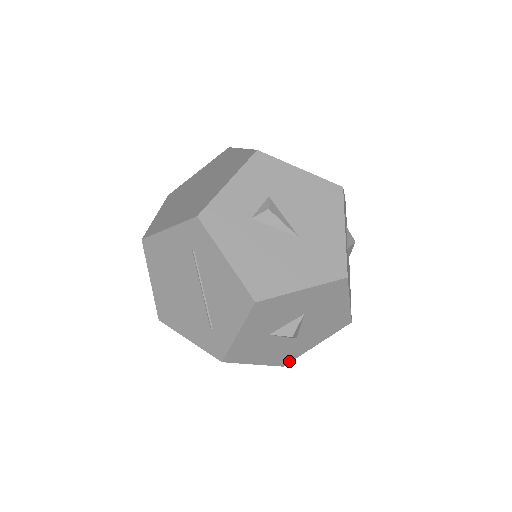
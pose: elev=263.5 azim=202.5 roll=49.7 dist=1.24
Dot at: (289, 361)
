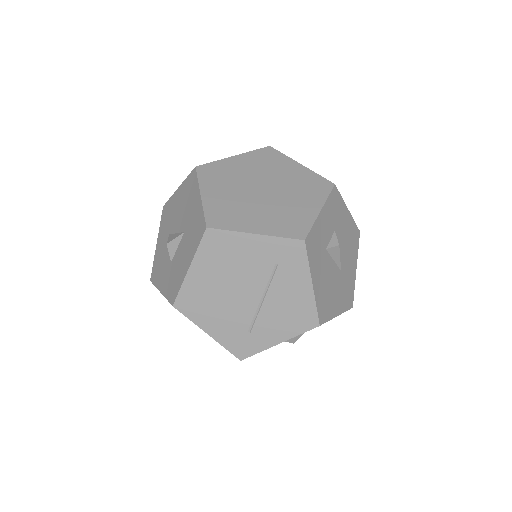
Dot at: occluded
